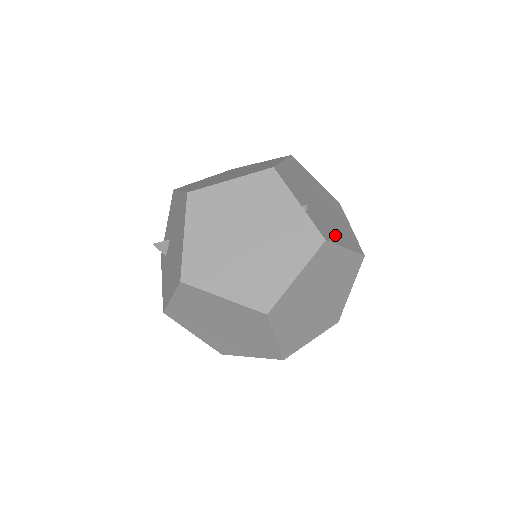
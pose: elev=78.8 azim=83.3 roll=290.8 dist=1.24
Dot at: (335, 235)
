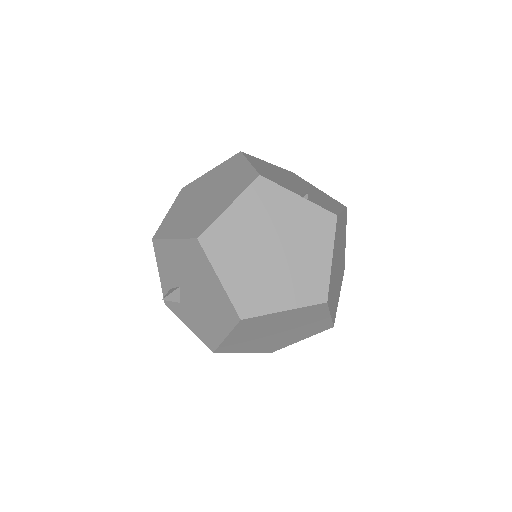
Dot at: (330, 205)
